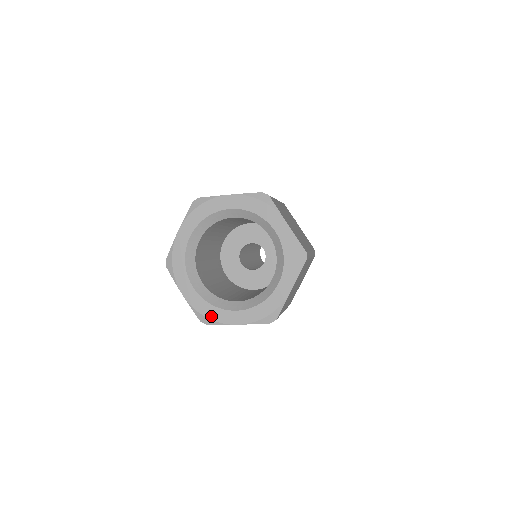
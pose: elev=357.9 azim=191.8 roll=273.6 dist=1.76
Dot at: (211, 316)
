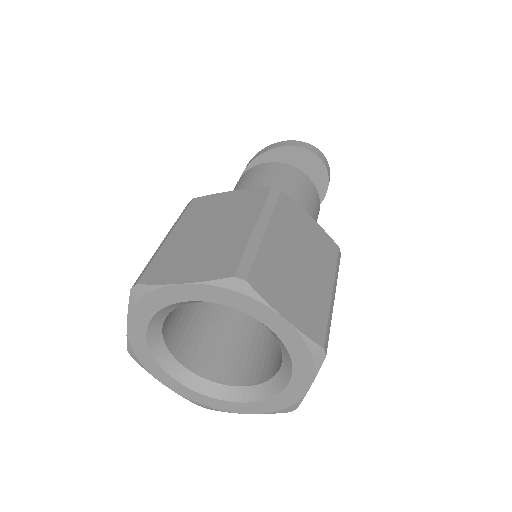
Dot at: (143, 361)
